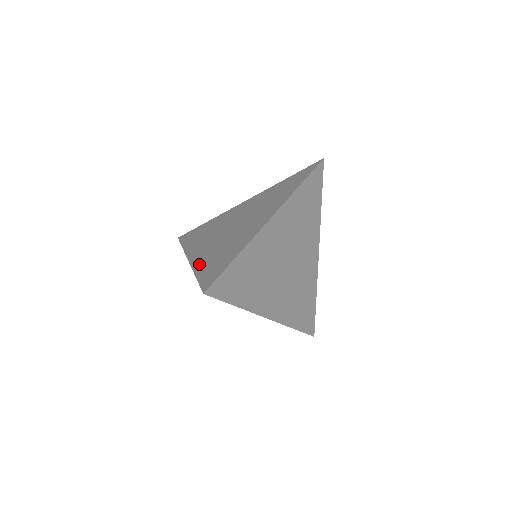
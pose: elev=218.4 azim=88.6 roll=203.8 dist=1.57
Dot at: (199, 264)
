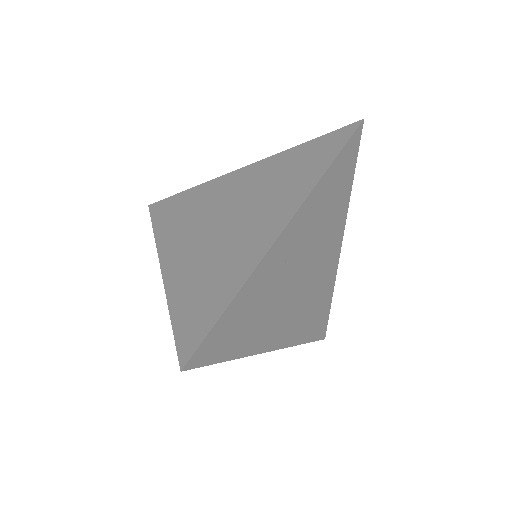
Dot at: (175, 289)
